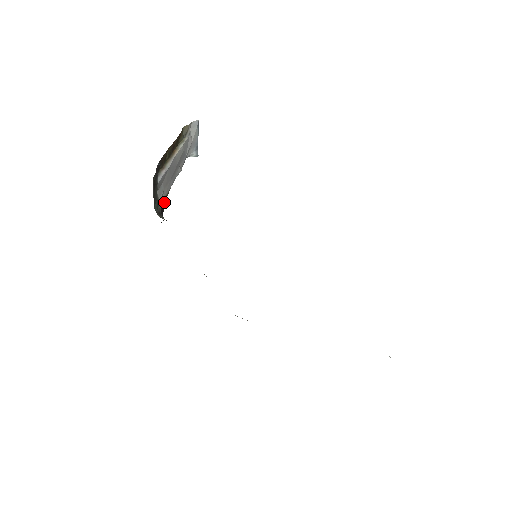
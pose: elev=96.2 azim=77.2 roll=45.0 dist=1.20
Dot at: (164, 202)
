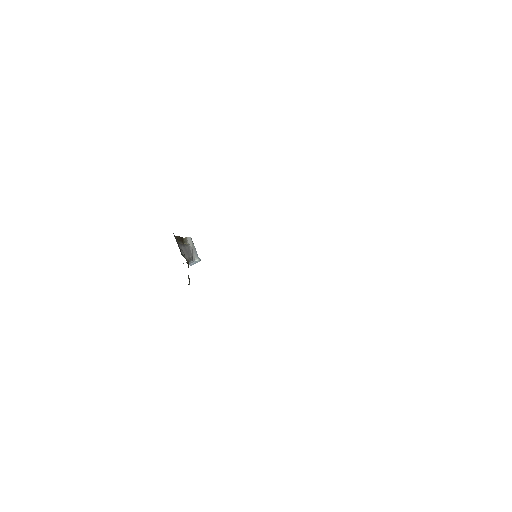
Dot at: (188, 266)
